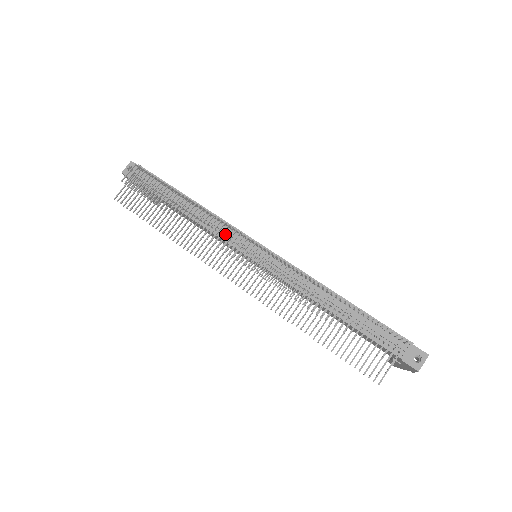
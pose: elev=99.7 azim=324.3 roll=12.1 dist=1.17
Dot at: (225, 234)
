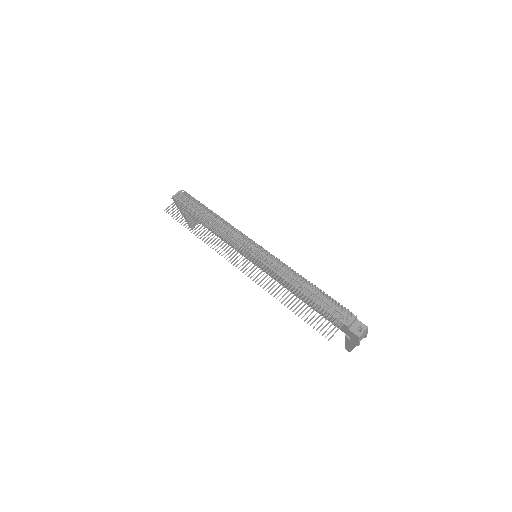
Dot at: (237, 238)
